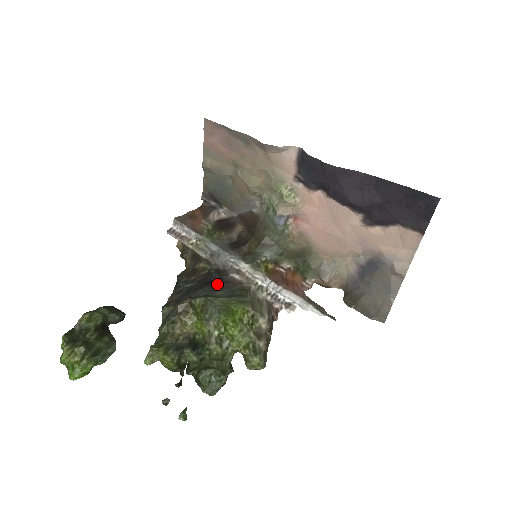
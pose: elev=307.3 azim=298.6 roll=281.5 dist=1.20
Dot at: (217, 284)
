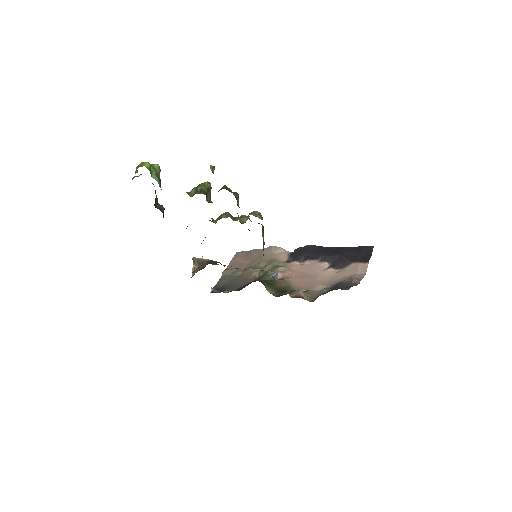
Dot at: occluded
